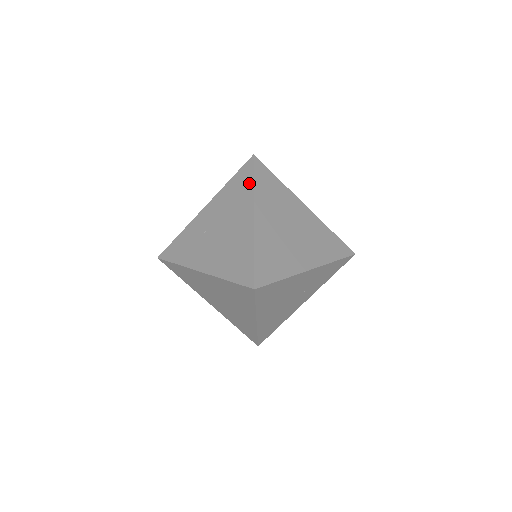
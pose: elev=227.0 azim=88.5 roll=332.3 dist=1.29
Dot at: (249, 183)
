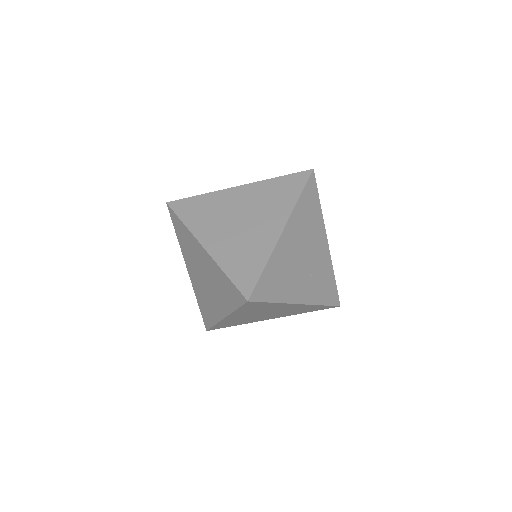
Dot at: occluded
